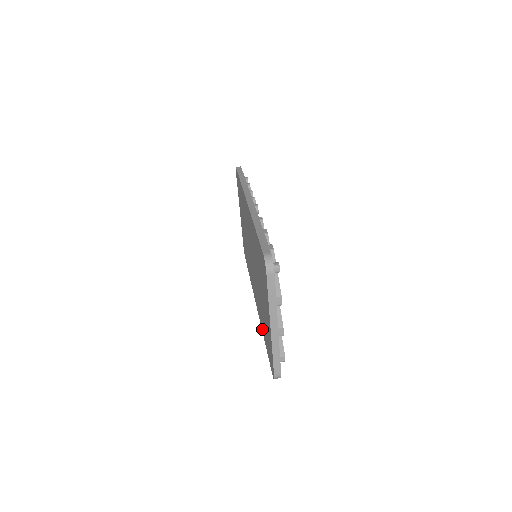
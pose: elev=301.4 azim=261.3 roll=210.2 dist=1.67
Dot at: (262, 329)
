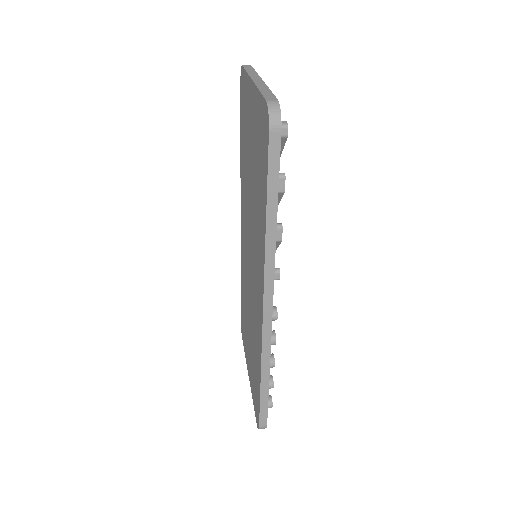
Dot at: (263, 234)
